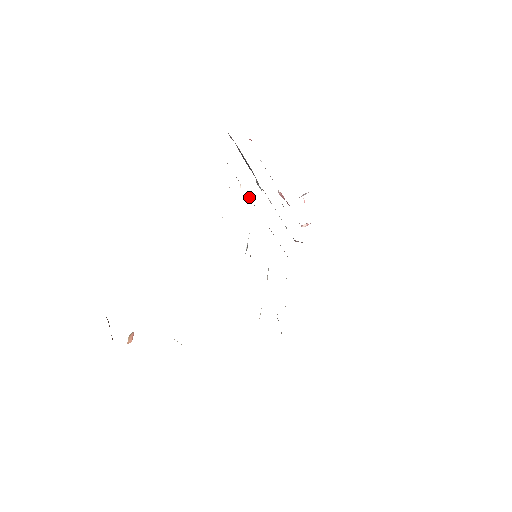
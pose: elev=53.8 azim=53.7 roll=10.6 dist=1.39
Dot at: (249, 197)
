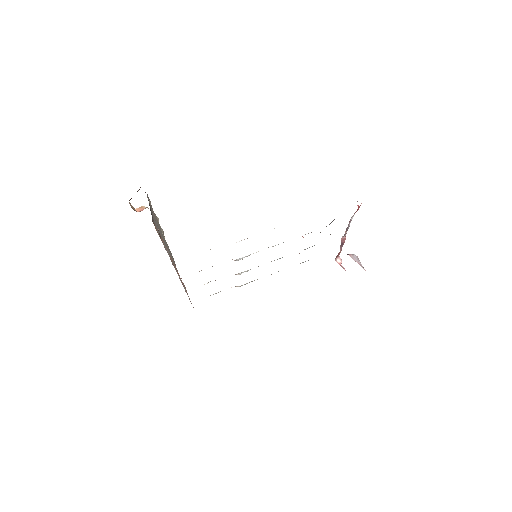
Dot at: occluded
